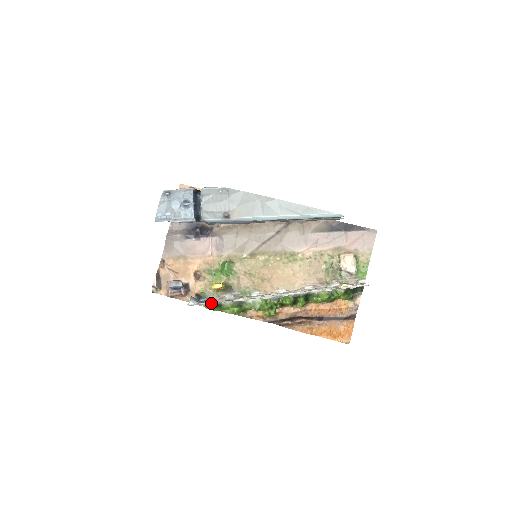
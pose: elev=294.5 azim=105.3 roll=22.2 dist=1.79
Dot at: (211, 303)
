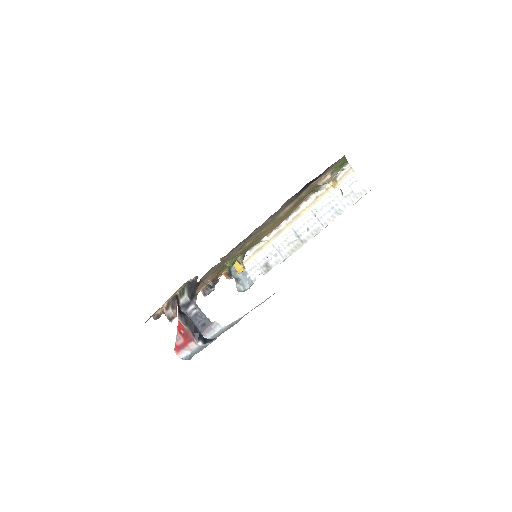
Dot at: (254, 279)
